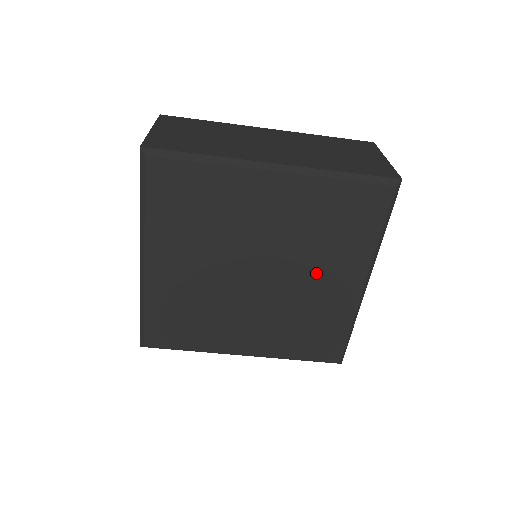
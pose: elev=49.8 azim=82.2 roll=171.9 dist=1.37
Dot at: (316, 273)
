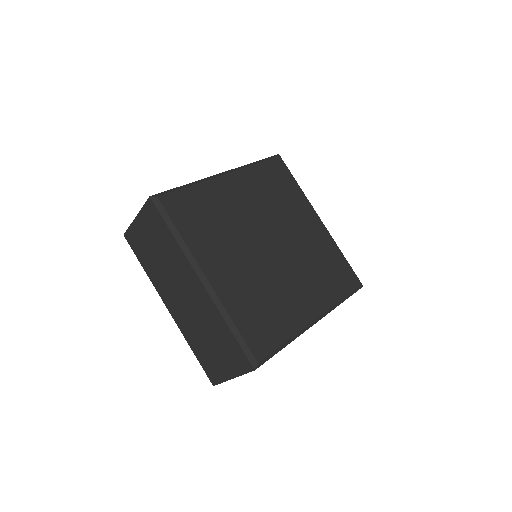
Dot at: (299, 280)
